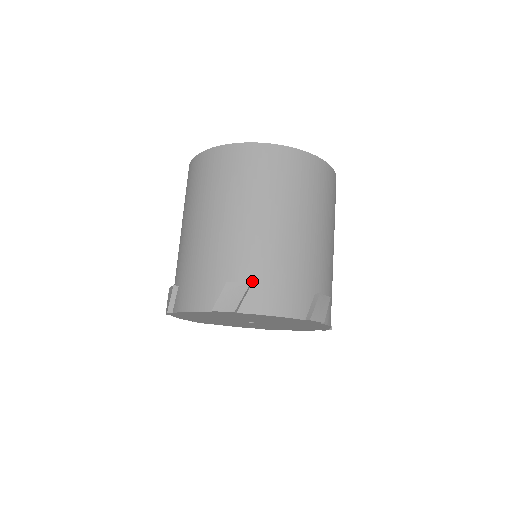
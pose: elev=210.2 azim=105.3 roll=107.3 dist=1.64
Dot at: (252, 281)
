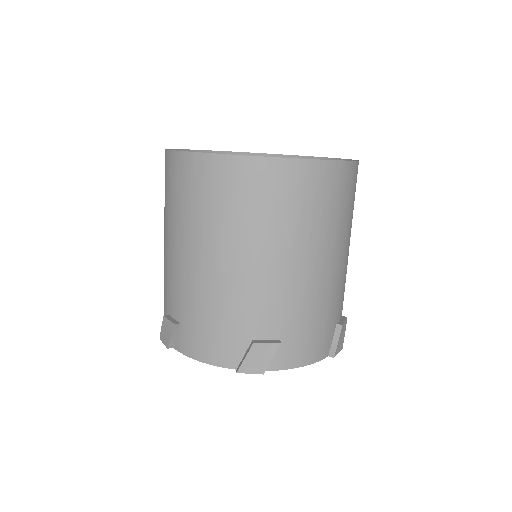
Dot at: (280, 336)
